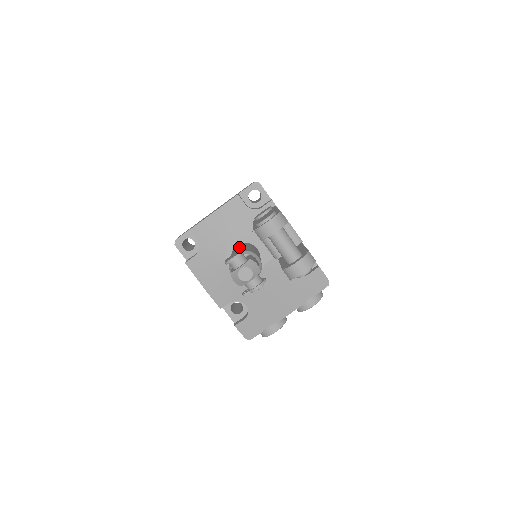
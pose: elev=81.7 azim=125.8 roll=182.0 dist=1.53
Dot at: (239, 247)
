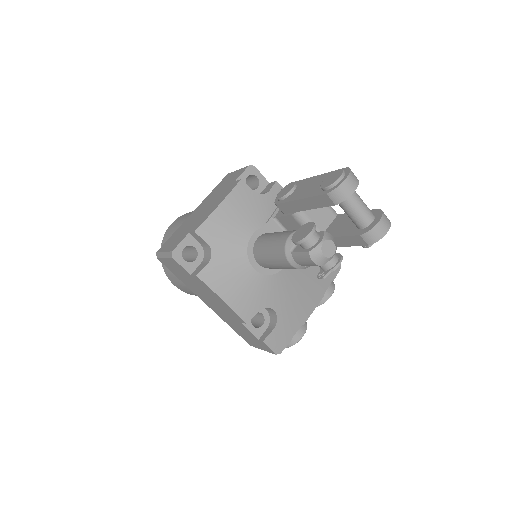
Dot at: (273, 234)
